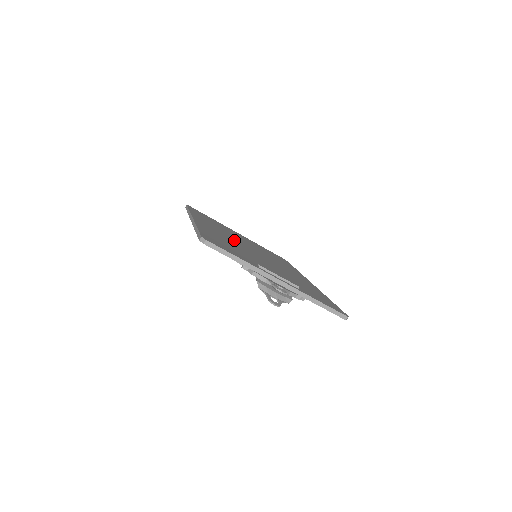
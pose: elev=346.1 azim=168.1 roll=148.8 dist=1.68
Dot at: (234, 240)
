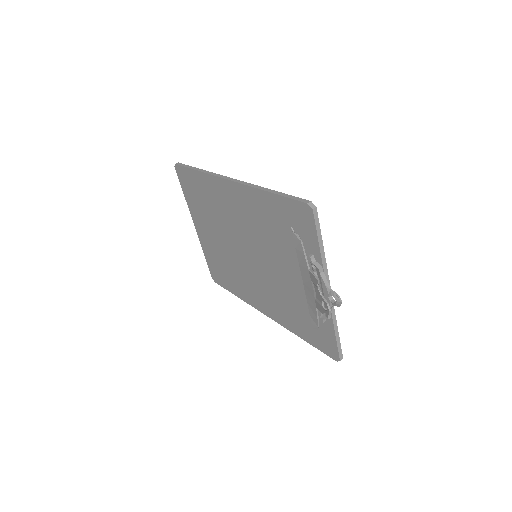
Dot at: occluded
